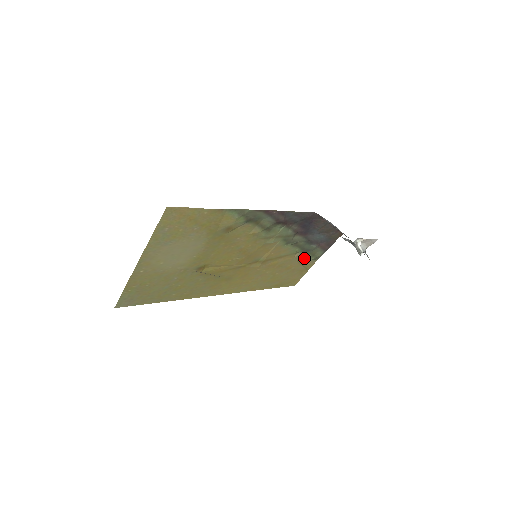
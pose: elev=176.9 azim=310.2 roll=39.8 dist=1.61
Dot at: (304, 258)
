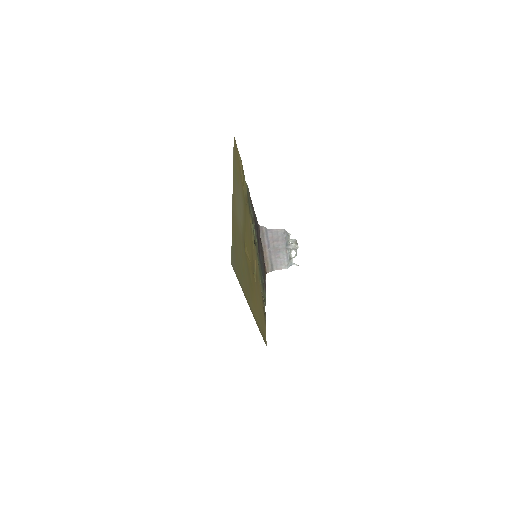
Dot at: (263, 296)
